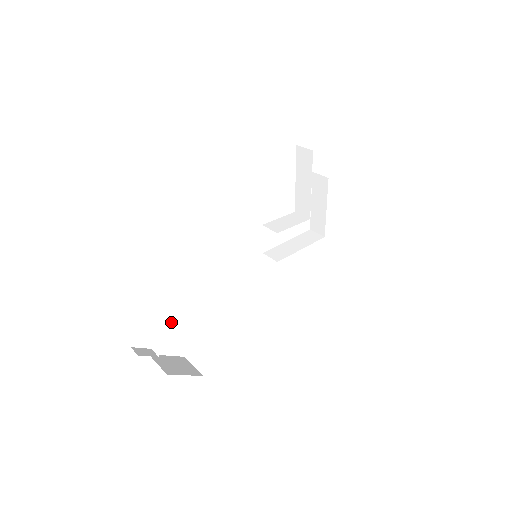
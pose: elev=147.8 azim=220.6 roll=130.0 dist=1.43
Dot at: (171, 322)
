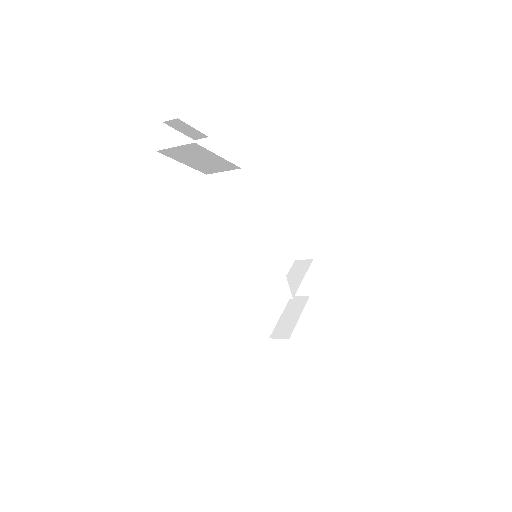
Dot at: (199, 165)
